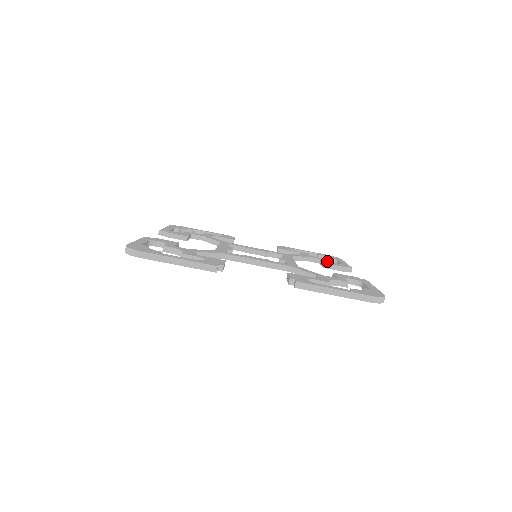
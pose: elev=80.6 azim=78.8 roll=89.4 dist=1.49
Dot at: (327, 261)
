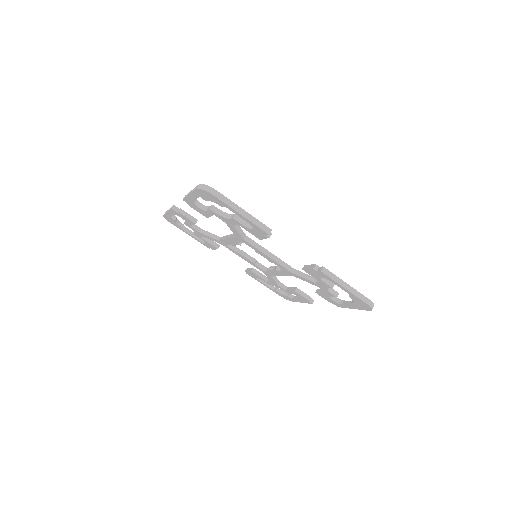
Dot at: occluded
